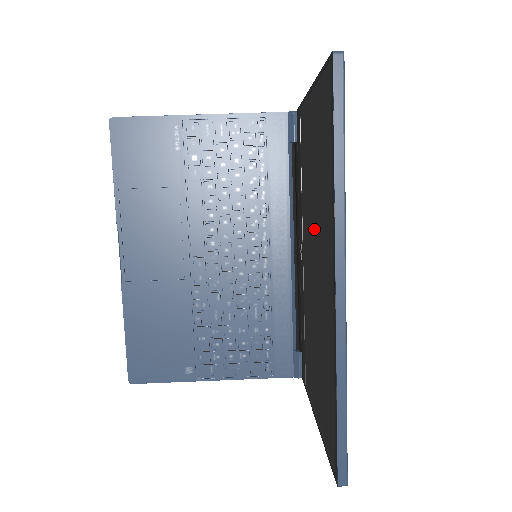
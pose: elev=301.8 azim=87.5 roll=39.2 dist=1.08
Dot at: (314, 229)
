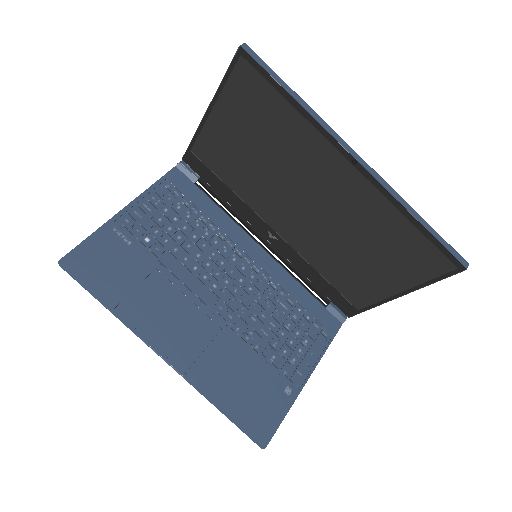
Dot at: (288, 184)
